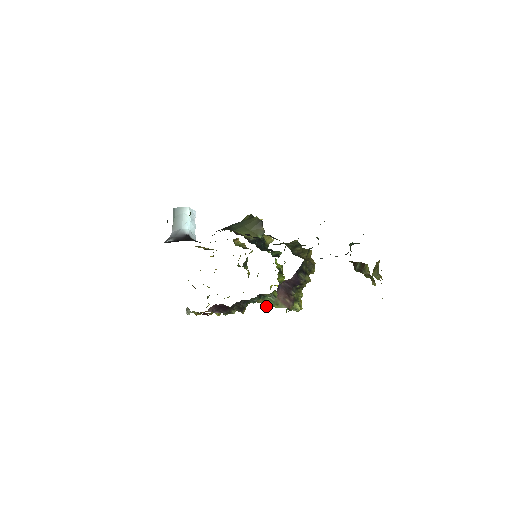
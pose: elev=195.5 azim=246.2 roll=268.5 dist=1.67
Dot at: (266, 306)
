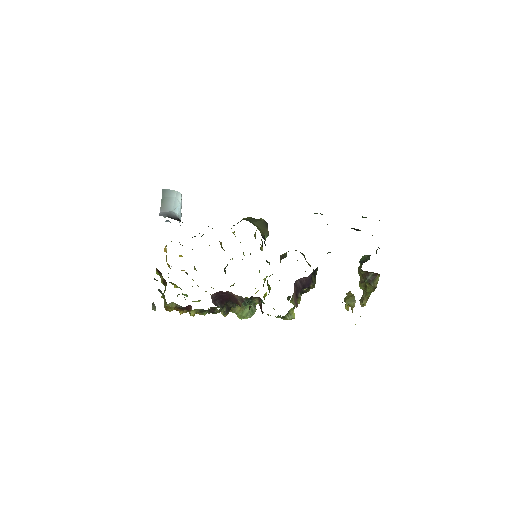
Dot at: (239, 317)
